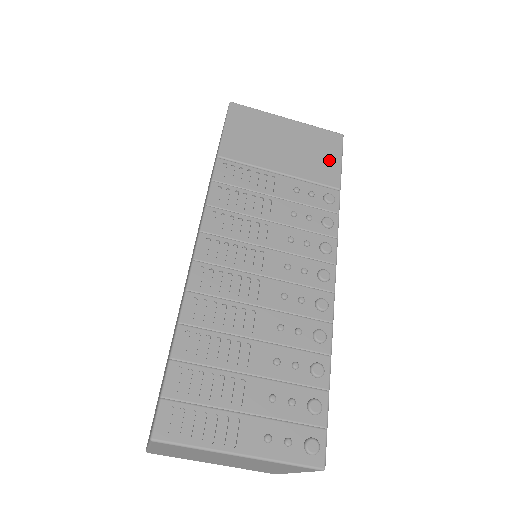
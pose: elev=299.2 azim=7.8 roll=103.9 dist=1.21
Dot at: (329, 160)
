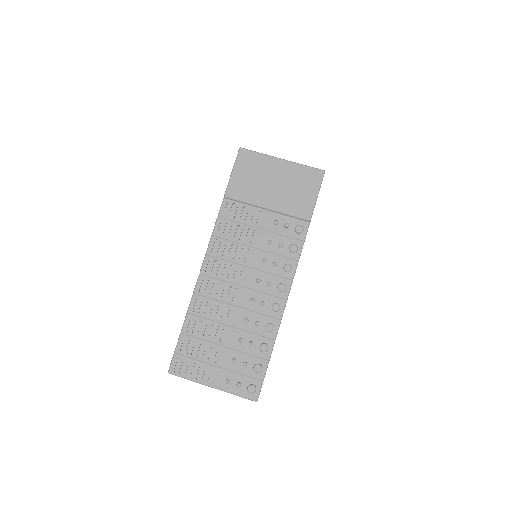
Dot at: (307, 196)
